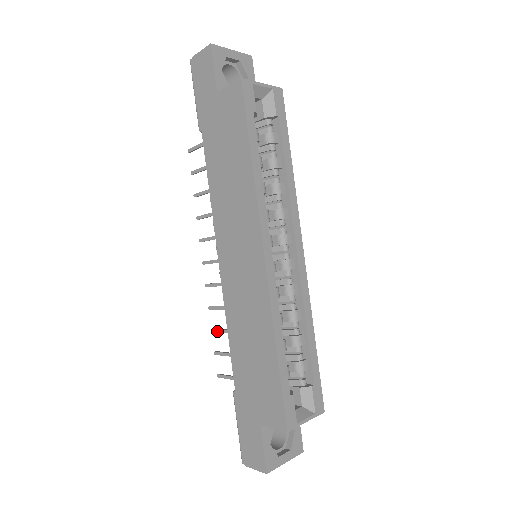
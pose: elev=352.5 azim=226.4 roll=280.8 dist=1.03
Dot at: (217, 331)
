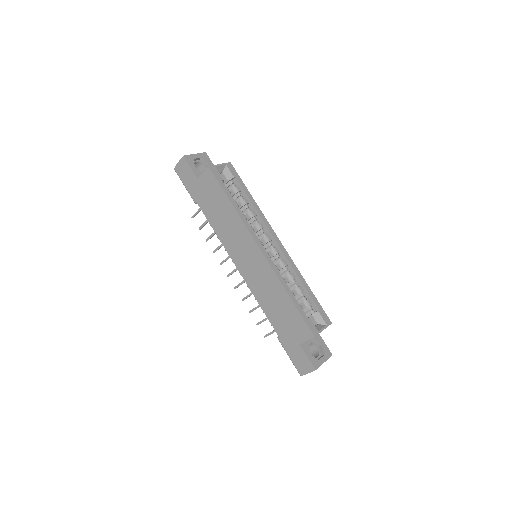
Dot at: (253, 310)
